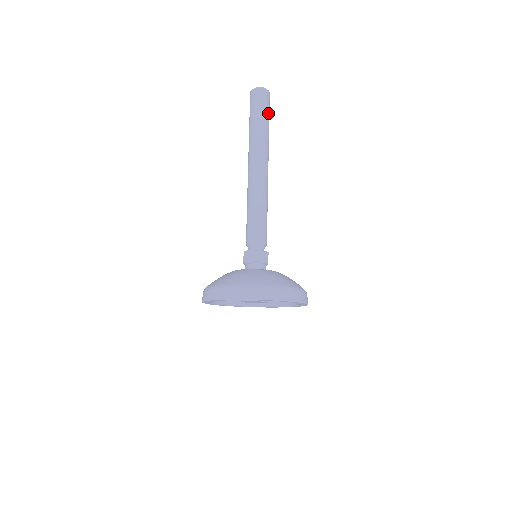
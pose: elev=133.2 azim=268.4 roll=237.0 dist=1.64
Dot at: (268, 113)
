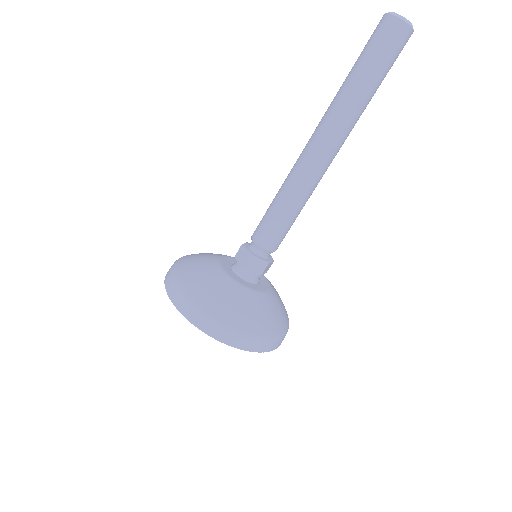
Dot at: (387, 68)
